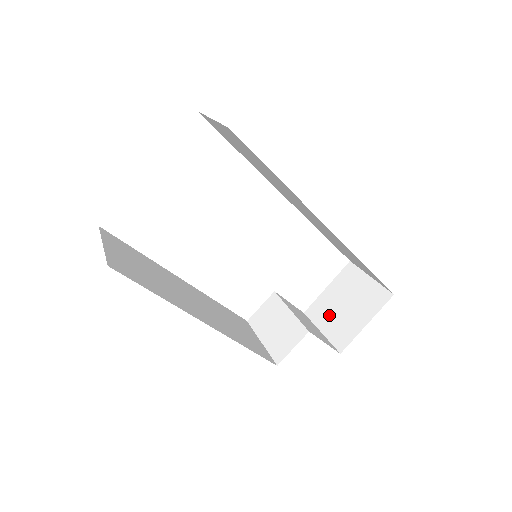
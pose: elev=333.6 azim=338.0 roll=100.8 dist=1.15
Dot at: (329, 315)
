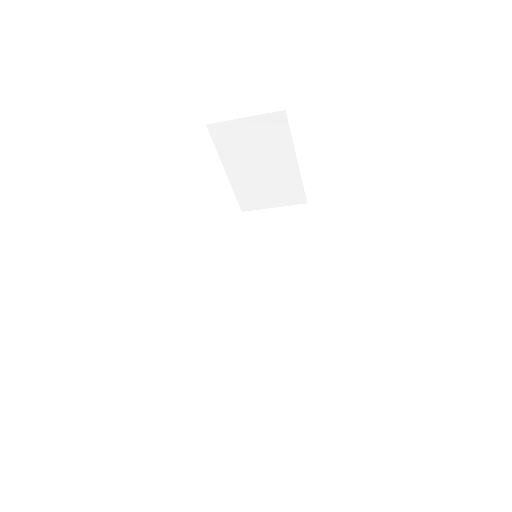
Dot at: occluded
